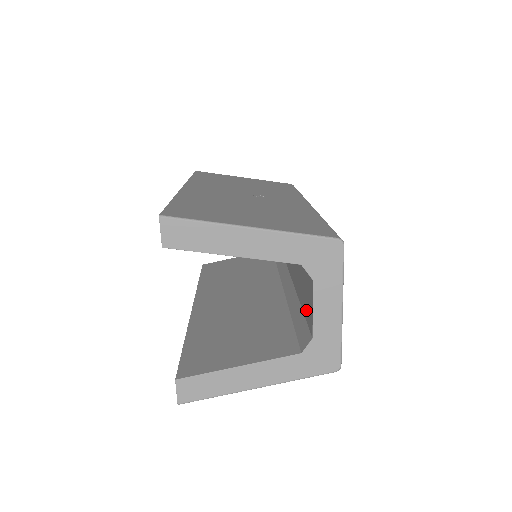
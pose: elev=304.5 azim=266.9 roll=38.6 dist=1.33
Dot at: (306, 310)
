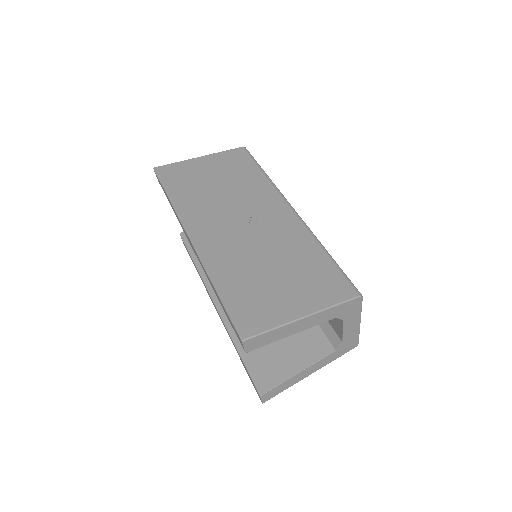
Dot at: occluded
